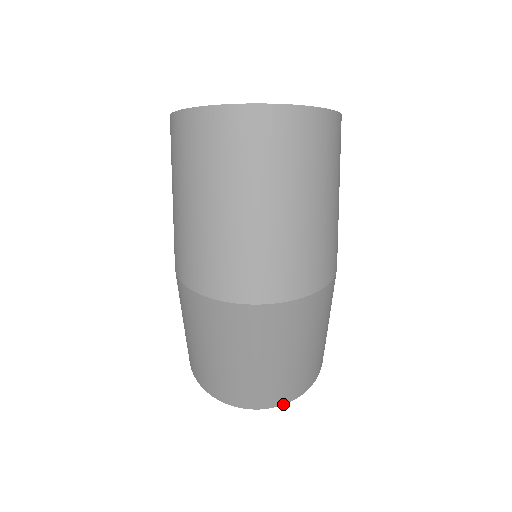
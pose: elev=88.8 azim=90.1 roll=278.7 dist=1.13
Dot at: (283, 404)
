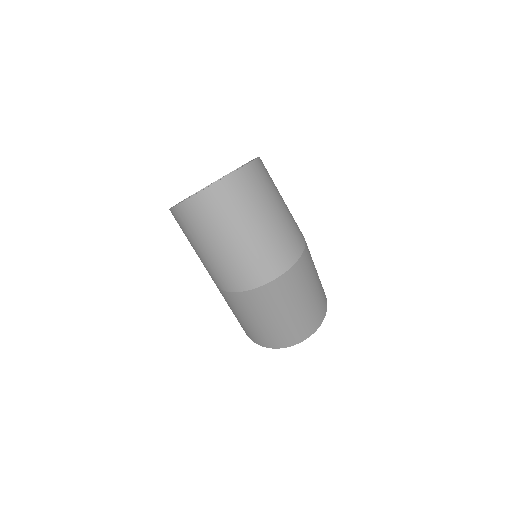
Dot at: occluded
